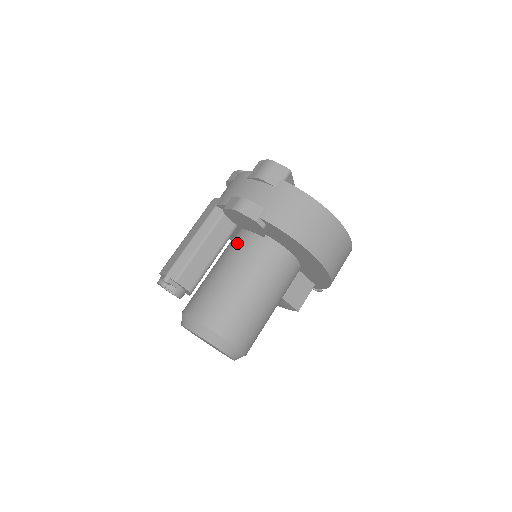
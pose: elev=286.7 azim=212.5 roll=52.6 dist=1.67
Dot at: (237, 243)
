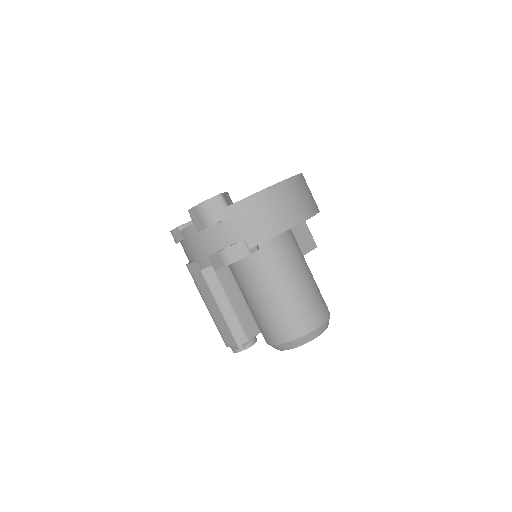
Dot at: (243, 270)
